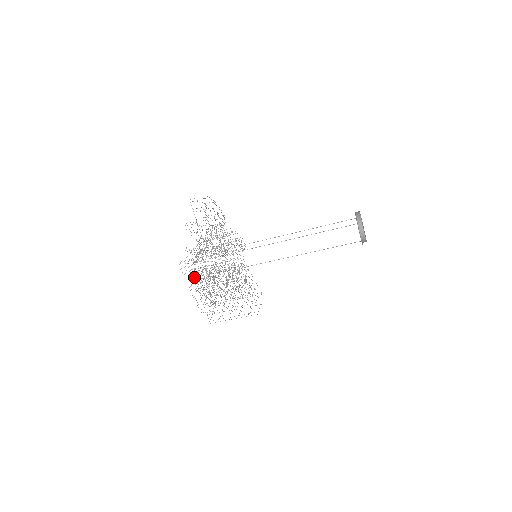
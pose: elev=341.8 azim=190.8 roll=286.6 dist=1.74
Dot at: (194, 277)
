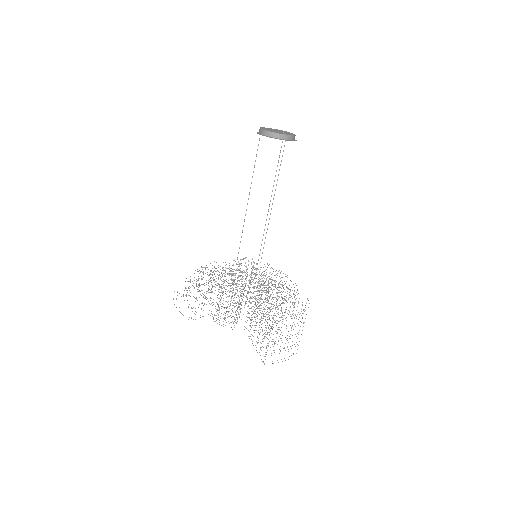
Dot at: occluded
